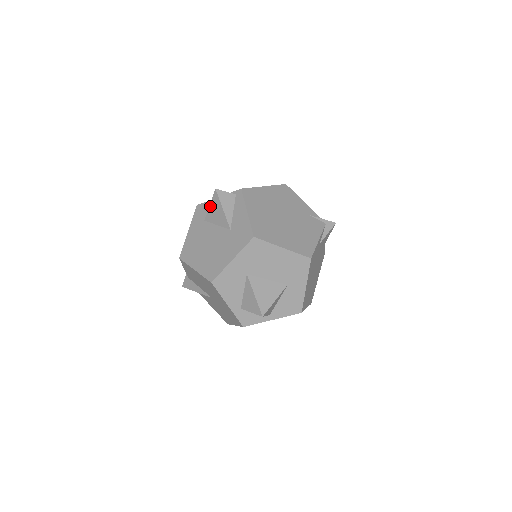
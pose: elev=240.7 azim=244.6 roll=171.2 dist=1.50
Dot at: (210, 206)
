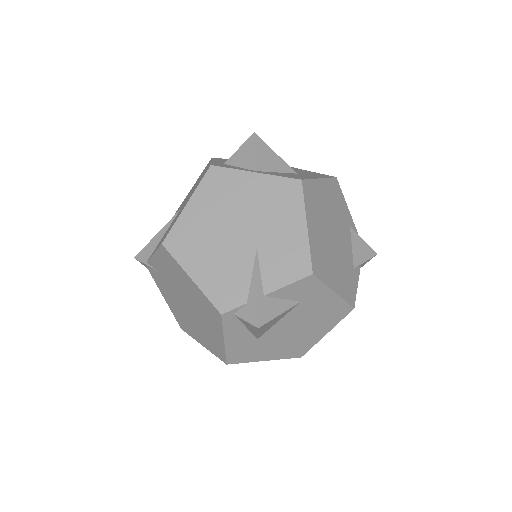
Dot at: occluded
